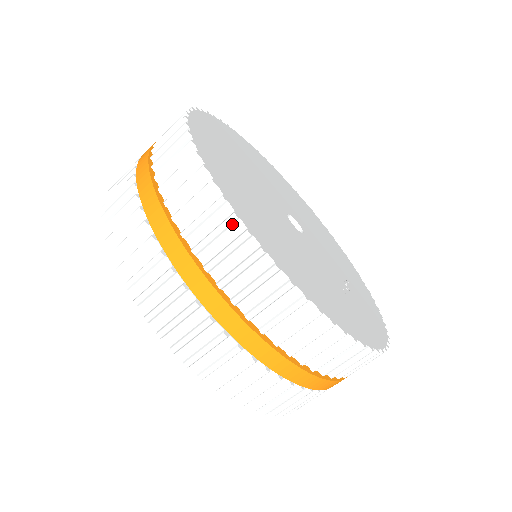
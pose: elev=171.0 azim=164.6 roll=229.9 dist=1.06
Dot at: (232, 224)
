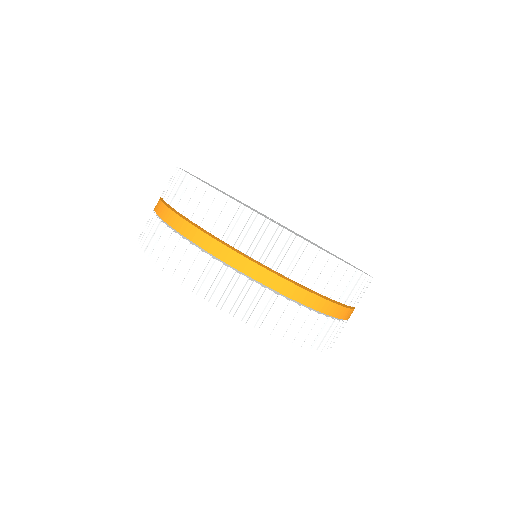
Dot at: (242, 212)
